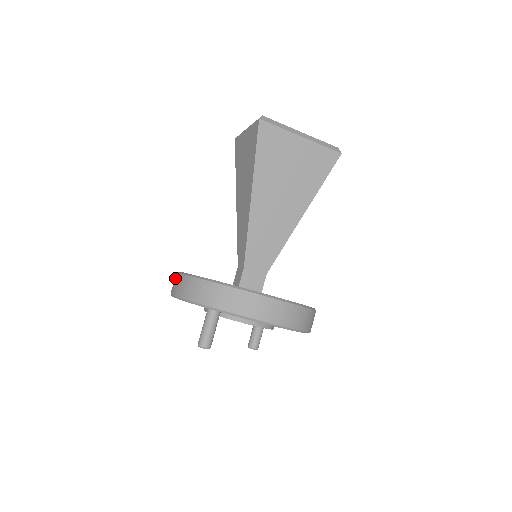
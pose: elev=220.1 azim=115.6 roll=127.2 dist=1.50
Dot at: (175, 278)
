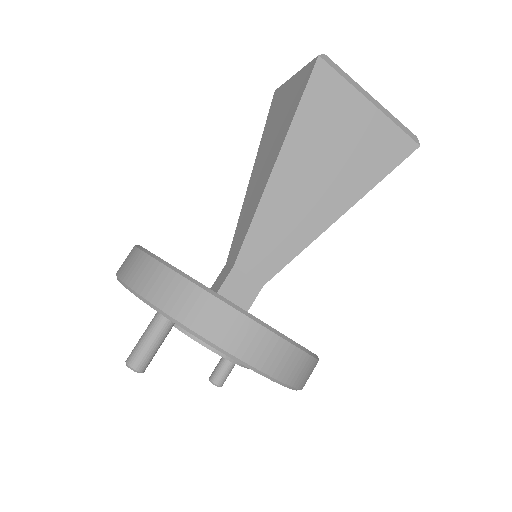
Dot at: occluded
